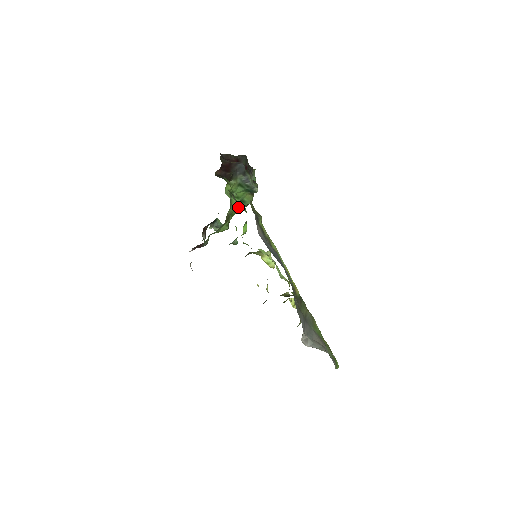
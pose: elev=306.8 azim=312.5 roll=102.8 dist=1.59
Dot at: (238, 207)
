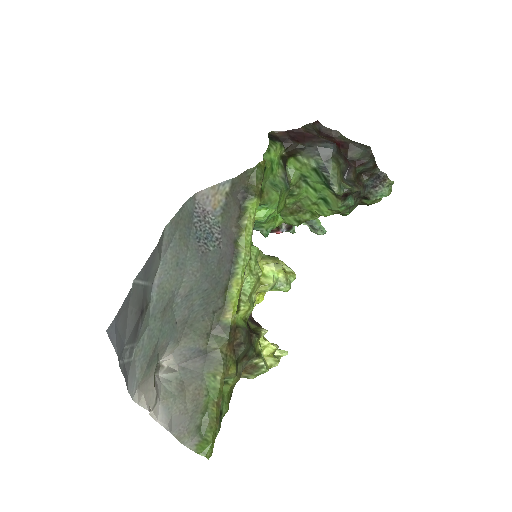
Dot at: (320, 206)
